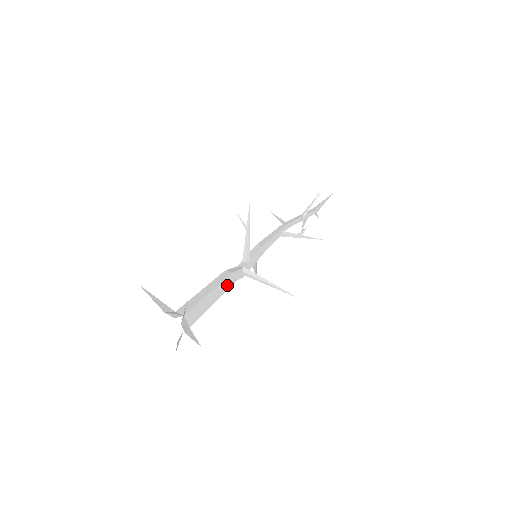
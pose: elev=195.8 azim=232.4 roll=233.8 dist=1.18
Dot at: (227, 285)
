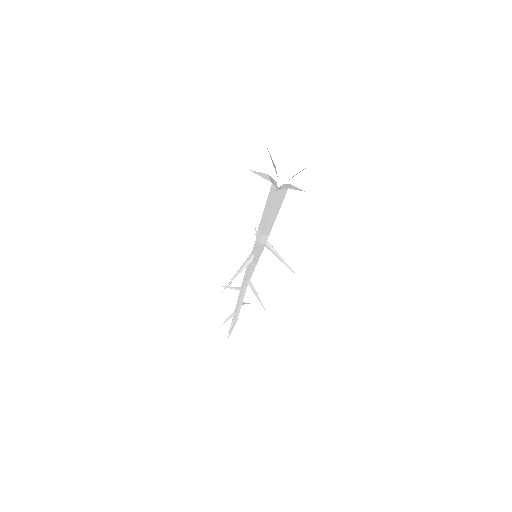
Dot at: (273, 223)
